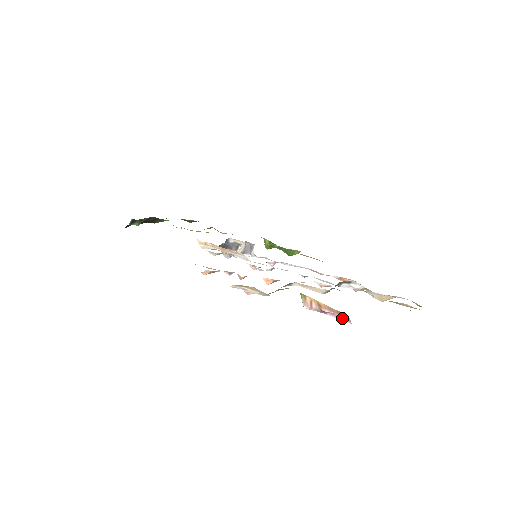
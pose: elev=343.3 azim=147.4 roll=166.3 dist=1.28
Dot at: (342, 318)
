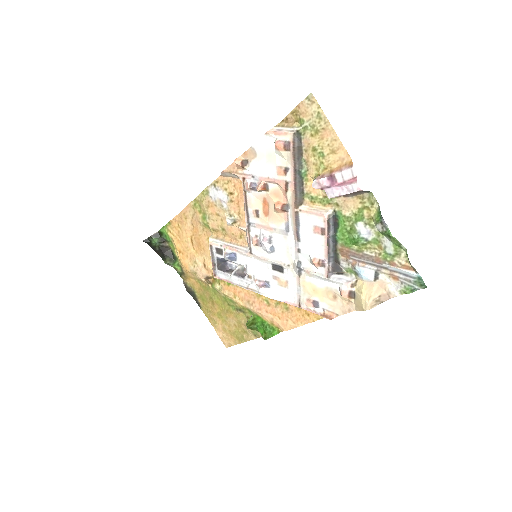
Dot at: (348, 183)
